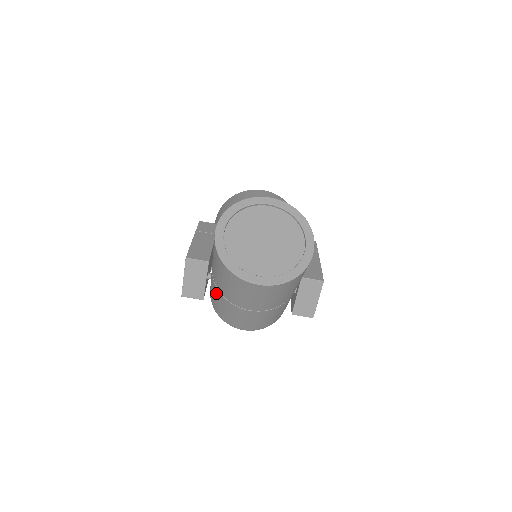
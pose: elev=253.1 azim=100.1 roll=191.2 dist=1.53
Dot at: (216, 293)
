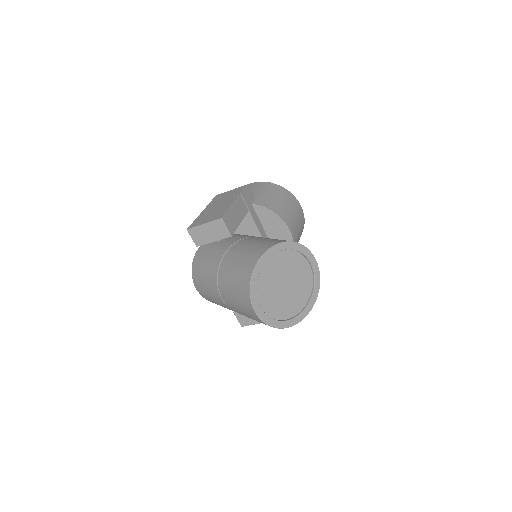
Dot at: (214, 262)
